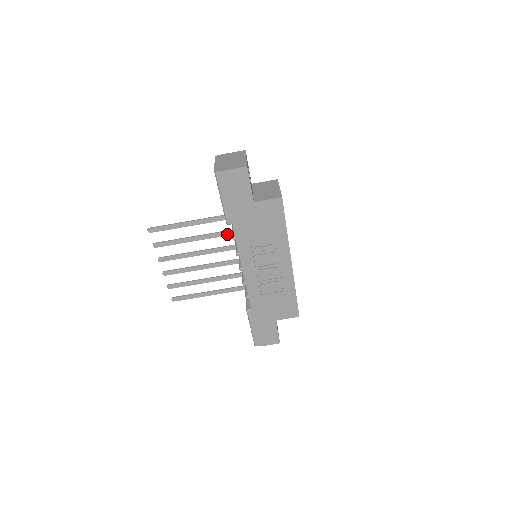
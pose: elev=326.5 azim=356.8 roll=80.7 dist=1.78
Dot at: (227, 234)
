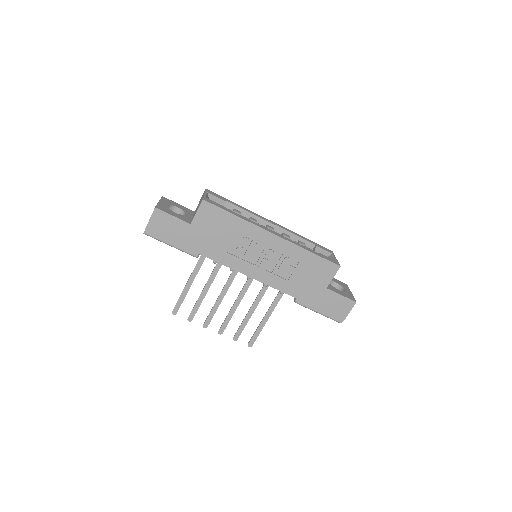
Dot at: occluded
